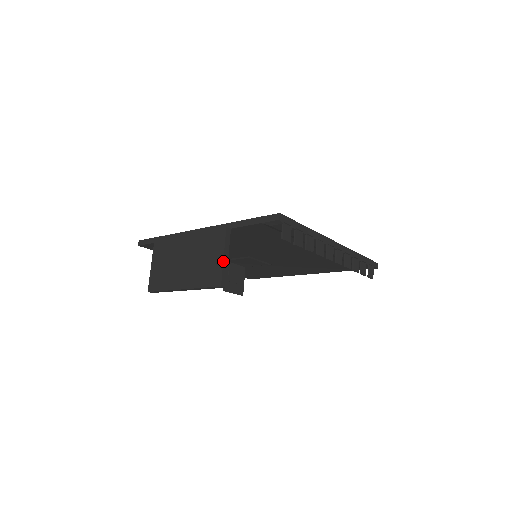
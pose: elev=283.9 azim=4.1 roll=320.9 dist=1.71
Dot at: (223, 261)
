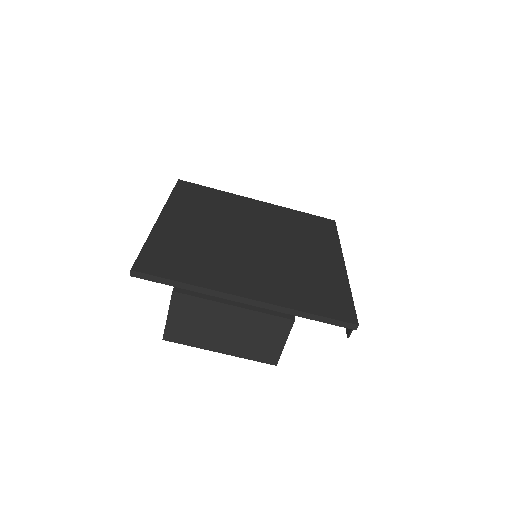
Dot at: occluded
